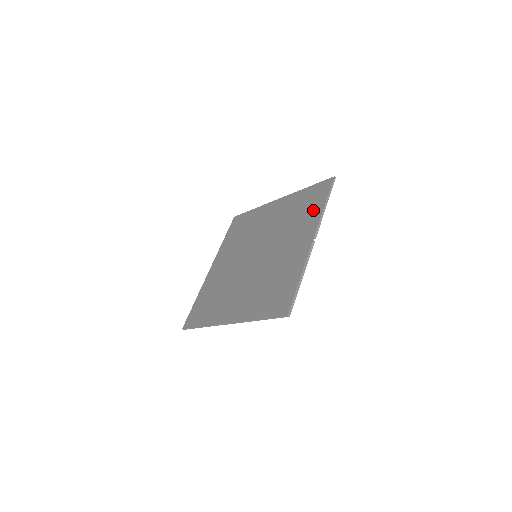
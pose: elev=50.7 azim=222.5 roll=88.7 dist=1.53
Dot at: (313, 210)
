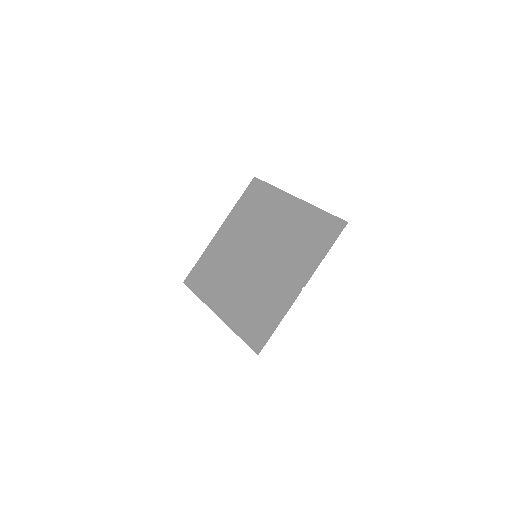
Dot at: (314, 250)
